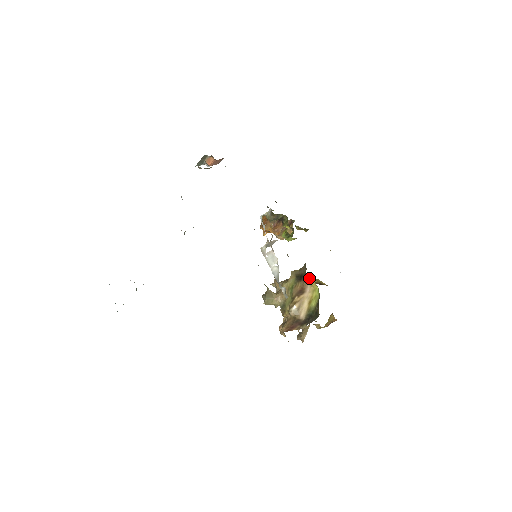
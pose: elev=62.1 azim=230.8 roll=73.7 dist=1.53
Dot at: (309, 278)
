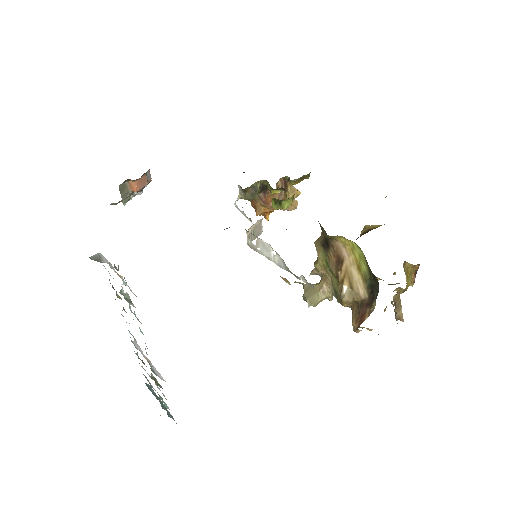
Dot at: (334, 238)
